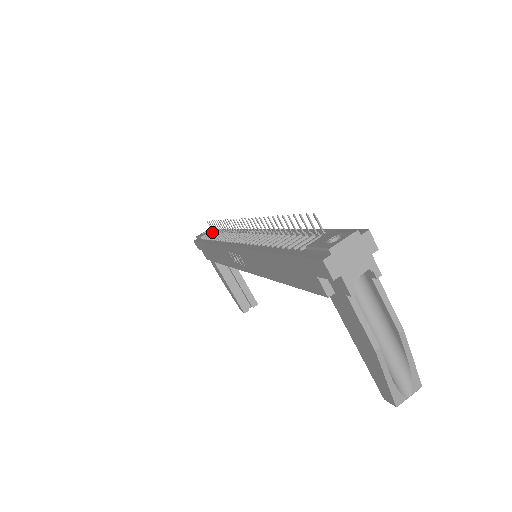
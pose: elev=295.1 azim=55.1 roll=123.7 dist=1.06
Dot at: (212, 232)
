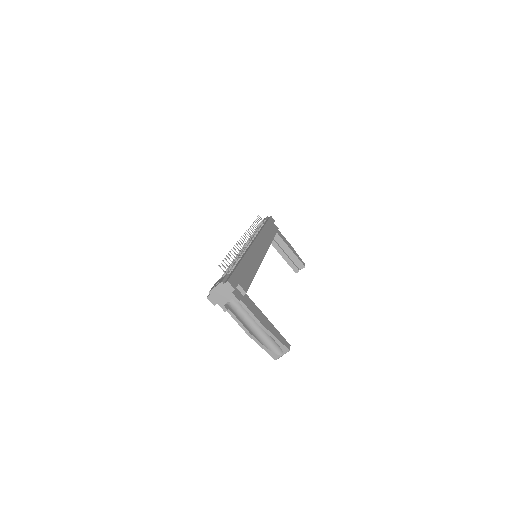
Dot at: occluded
